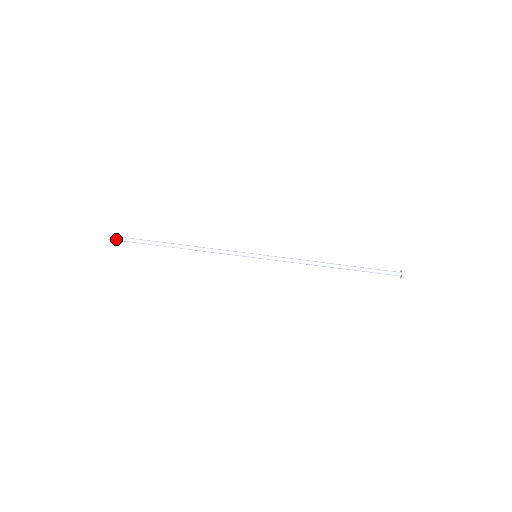
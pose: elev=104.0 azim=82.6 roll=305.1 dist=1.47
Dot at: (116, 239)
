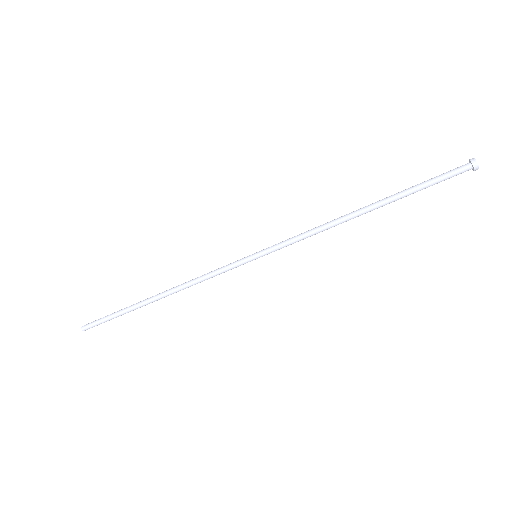
Dot at: occluded
